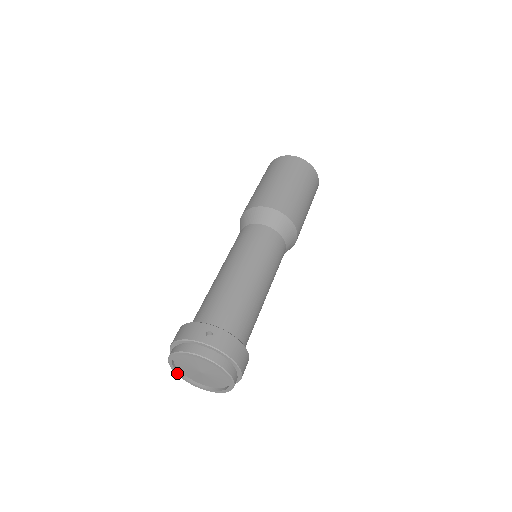
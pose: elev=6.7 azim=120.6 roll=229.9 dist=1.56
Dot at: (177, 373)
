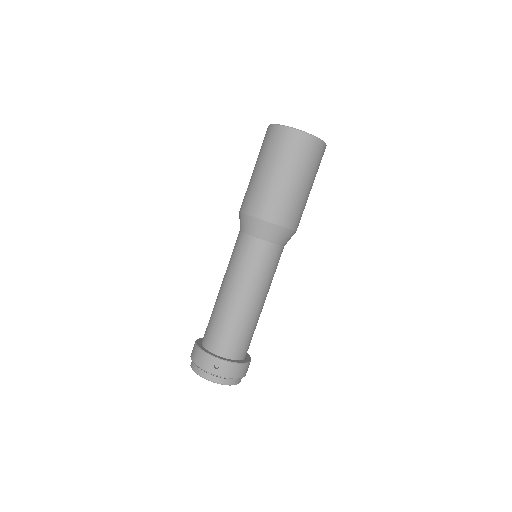
Dot at: occluded
